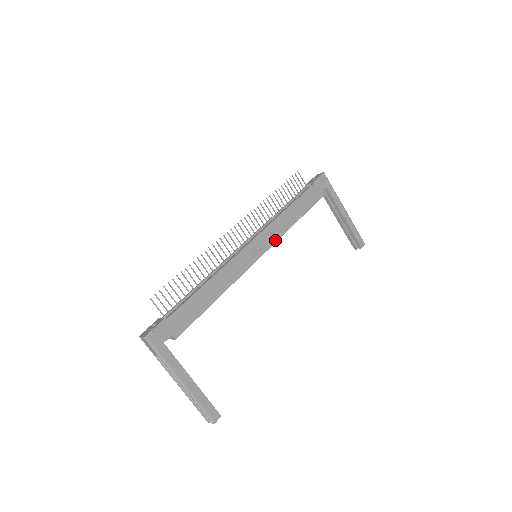
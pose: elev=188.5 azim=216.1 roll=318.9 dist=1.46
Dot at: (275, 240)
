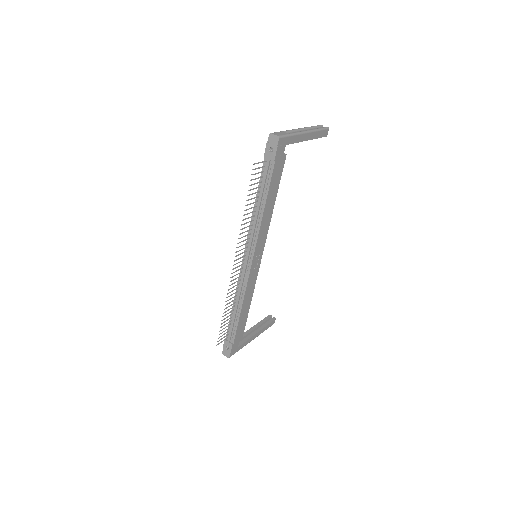
Dot at: (265, 238)
